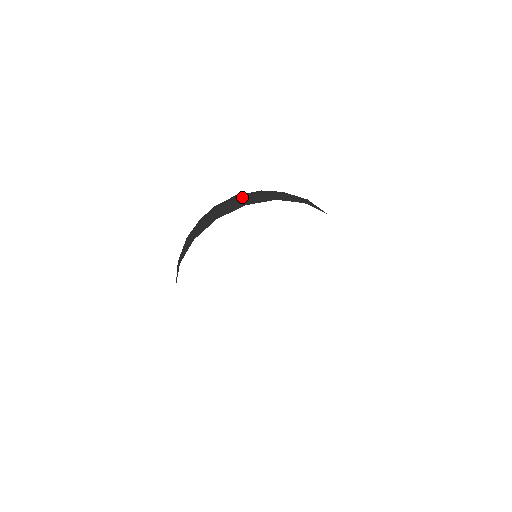
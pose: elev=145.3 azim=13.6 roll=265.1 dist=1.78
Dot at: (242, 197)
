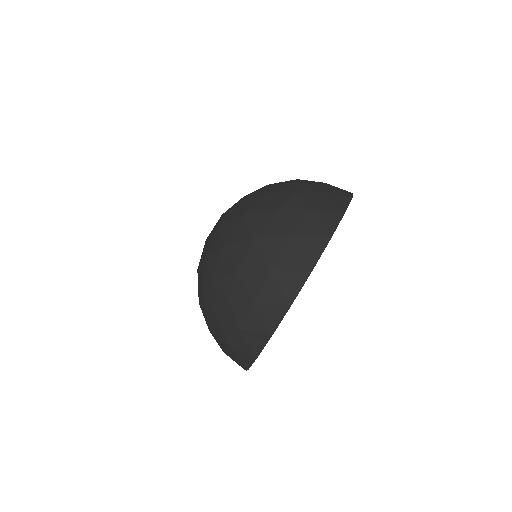
Dot at: (265, 286)
